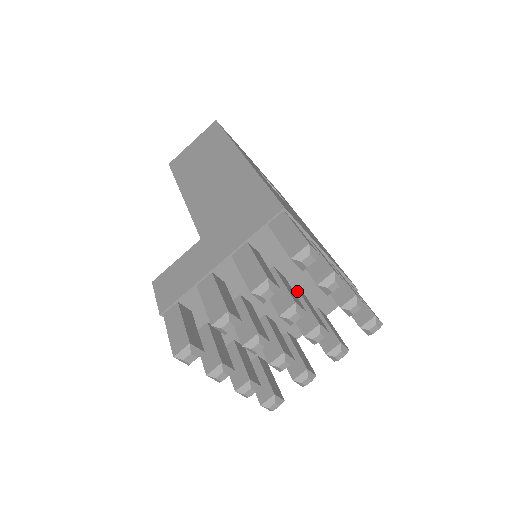
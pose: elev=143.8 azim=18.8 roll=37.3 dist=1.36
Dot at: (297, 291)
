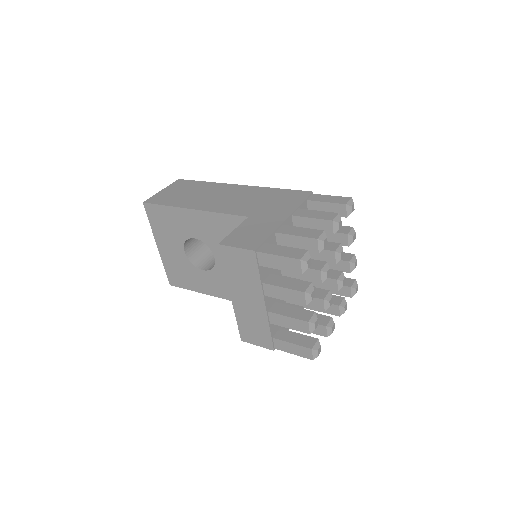
Dot at: occluded
